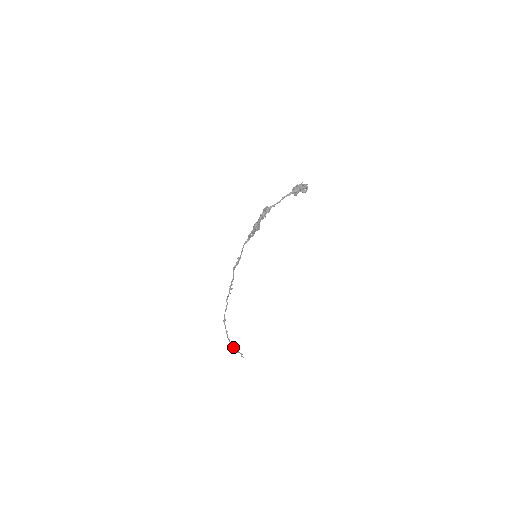
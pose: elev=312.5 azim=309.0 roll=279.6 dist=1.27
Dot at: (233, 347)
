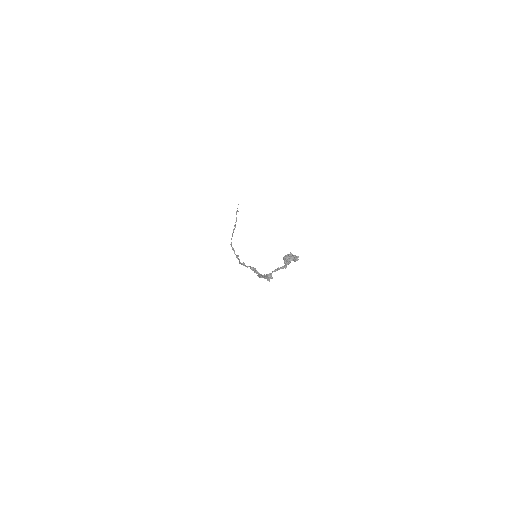
Dot at: (235, 225)
